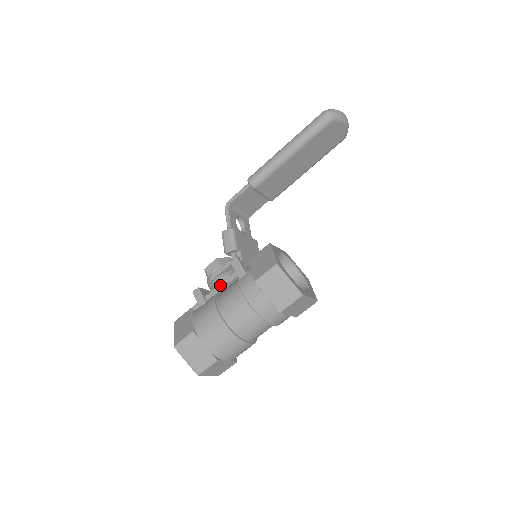
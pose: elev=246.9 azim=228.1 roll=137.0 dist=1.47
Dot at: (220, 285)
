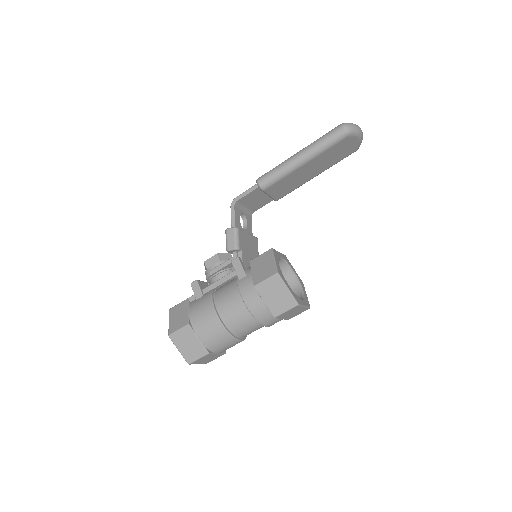
Dot at: (218, 281)
